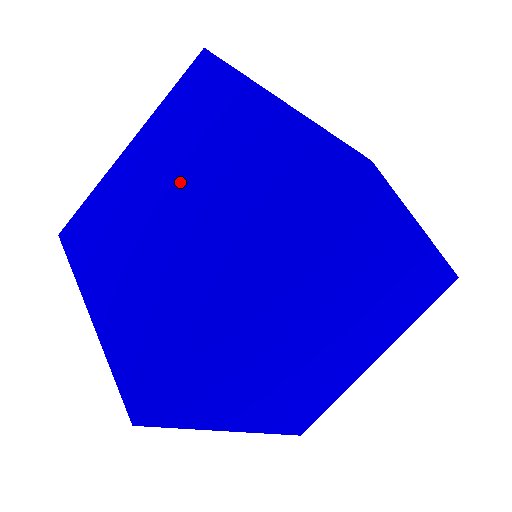
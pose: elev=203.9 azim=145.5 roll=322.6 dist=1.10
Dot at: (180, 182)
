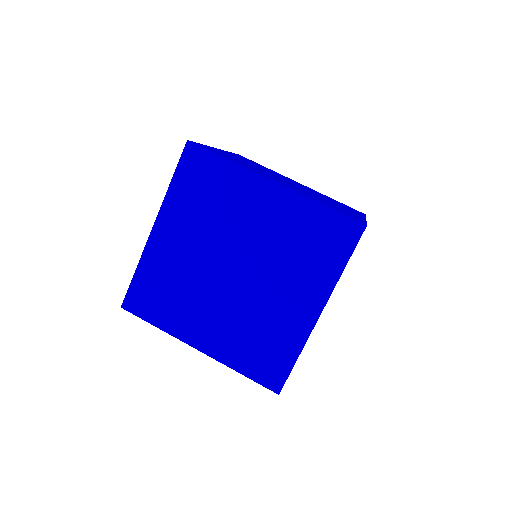
Dot at: occluded
